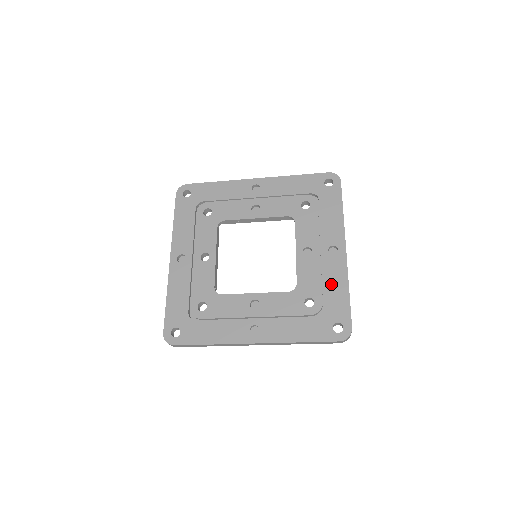
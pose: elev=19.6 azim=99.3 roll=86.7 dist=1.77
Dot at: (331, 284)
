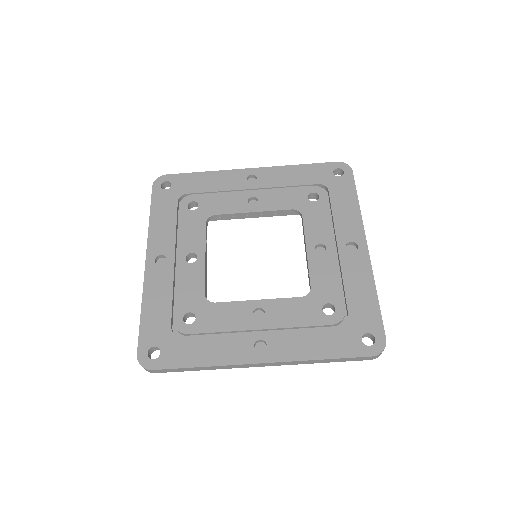
Dot at: (354, 286)
